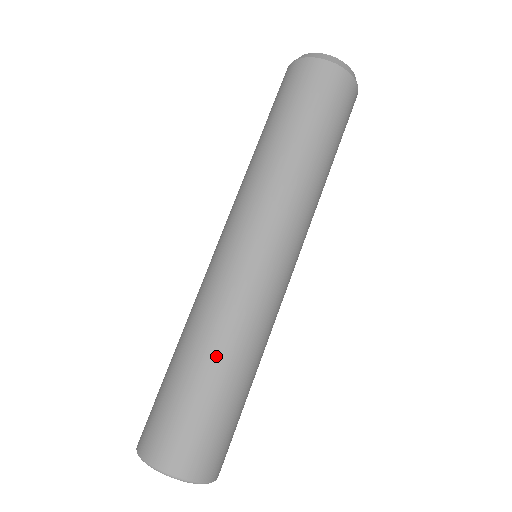
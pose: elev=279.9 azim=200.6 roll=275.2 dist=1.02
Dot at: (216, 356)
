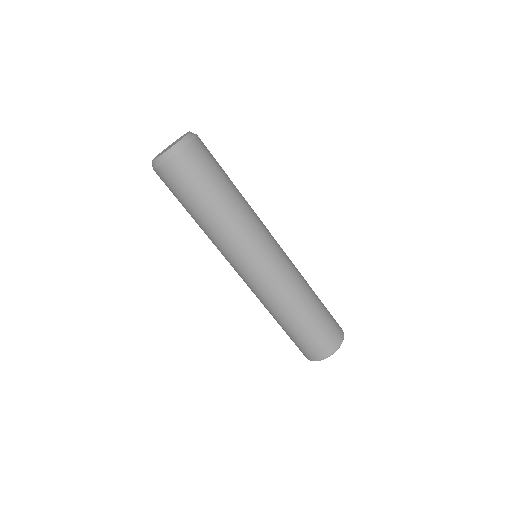
Dot at: (297, 312)
